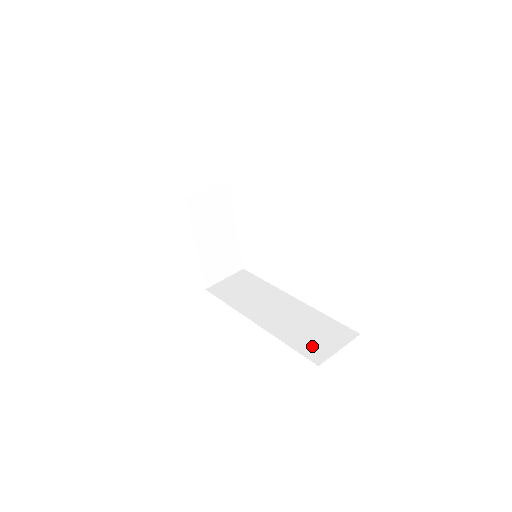
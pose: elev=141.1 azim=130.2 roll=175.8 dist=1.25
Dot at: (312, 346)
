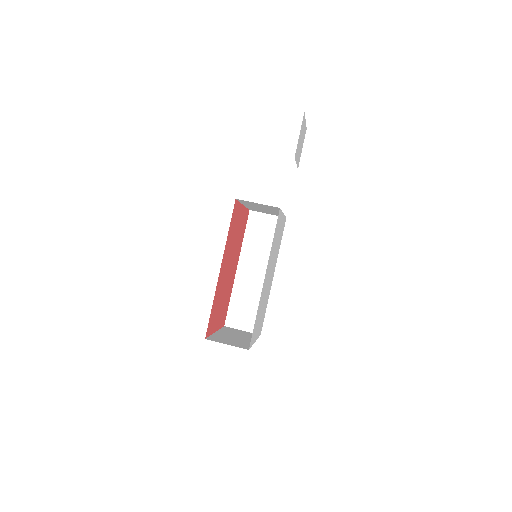
Dot at: (236, 314)
